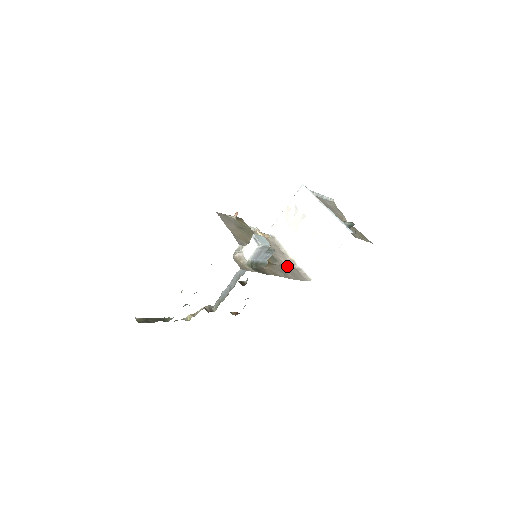
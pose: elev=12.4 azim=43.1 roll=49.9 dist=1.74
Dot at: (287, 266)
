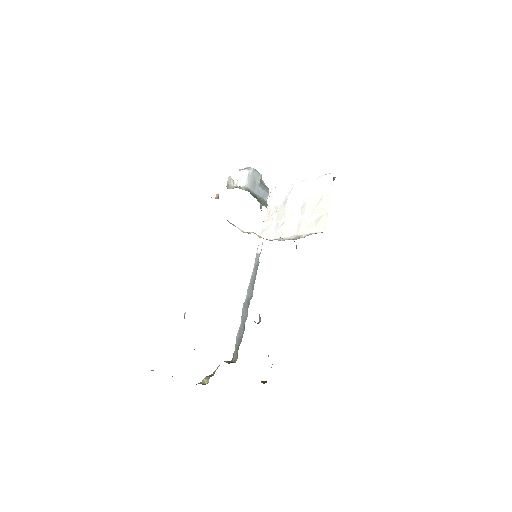
Dot at: occluded
